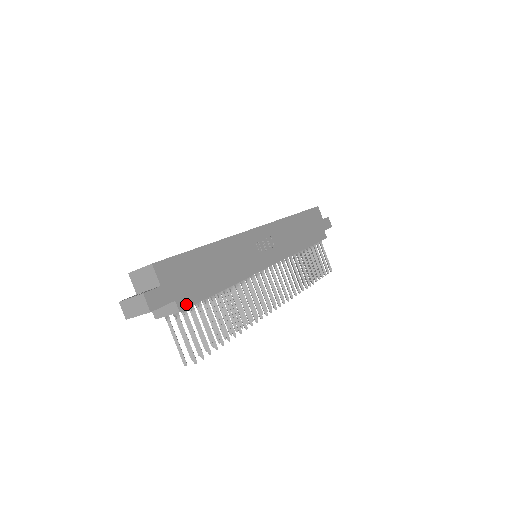
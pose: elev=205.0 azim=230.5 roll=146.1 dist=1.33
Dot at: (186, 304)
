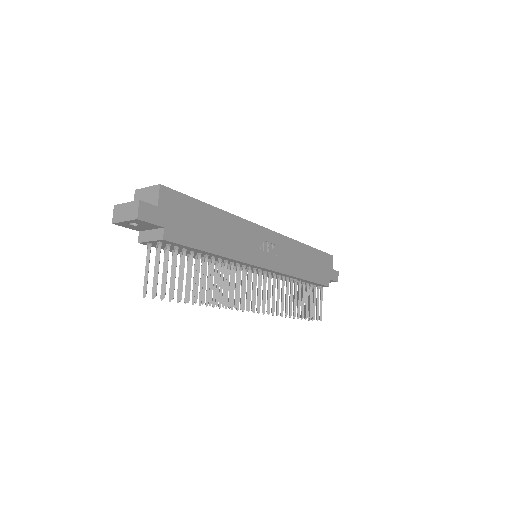
Dot at: (172, 238)
